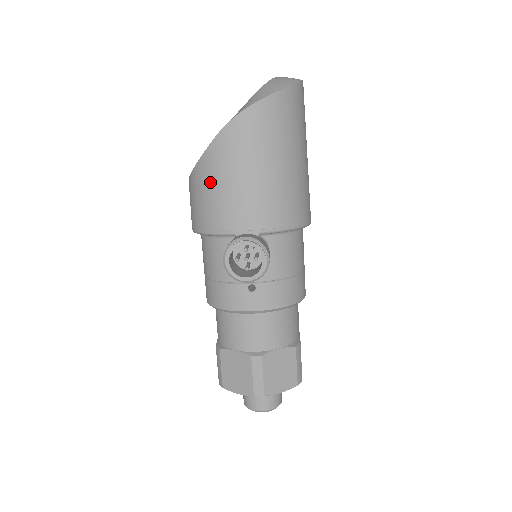
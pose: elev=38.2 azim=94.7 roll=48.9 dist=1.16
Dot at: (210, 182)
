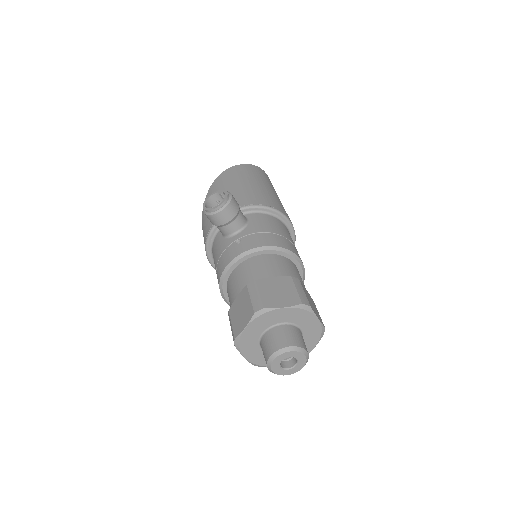
Dot at: occluded
